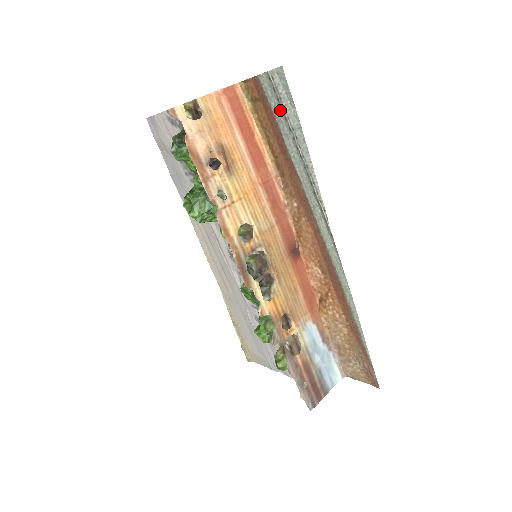
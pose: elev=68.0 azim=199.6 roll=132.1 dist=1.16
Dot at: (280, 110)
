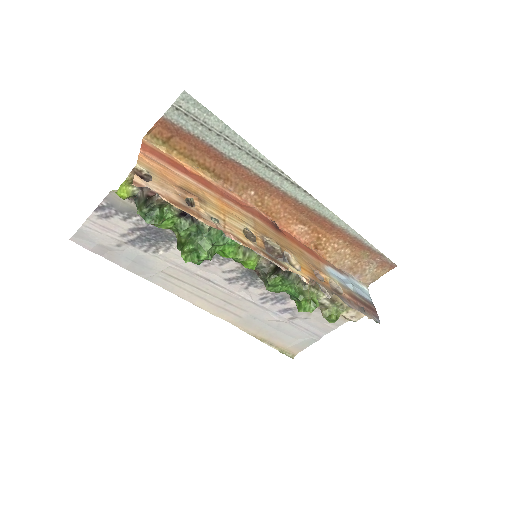
Dot at: (200, 127)
